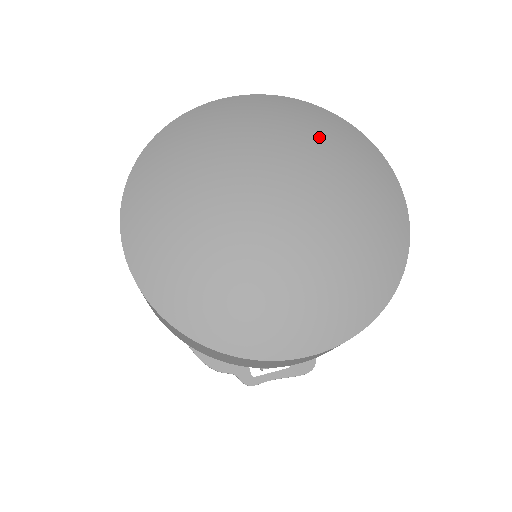
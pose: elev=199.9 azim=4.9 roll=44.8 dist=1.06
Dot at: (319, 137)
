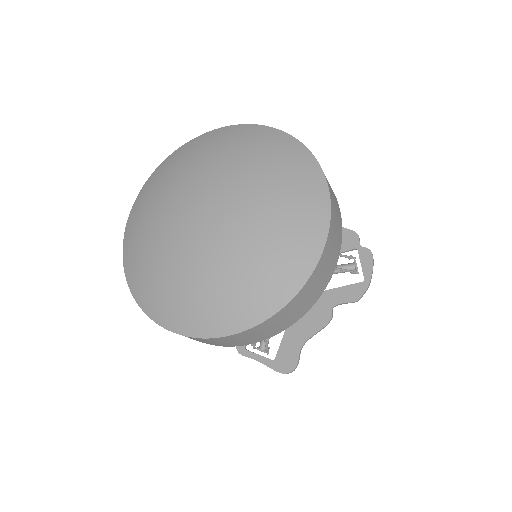
Dot at: (275, 180)
